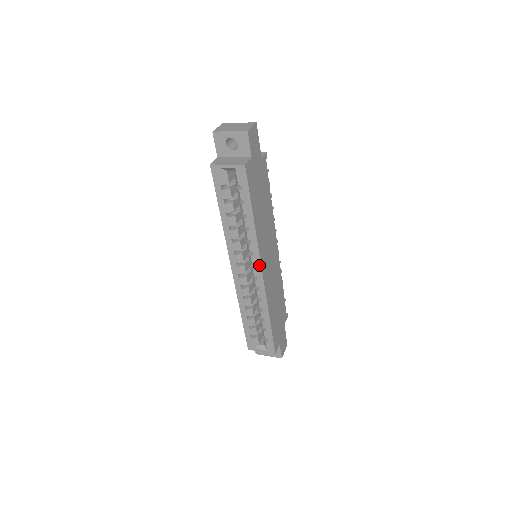
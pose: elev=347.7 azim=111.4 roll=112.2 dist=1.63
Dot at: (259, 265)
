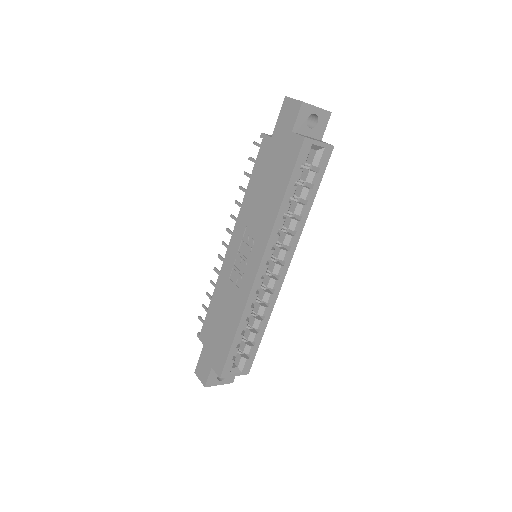
Dot at: (289, 261)
